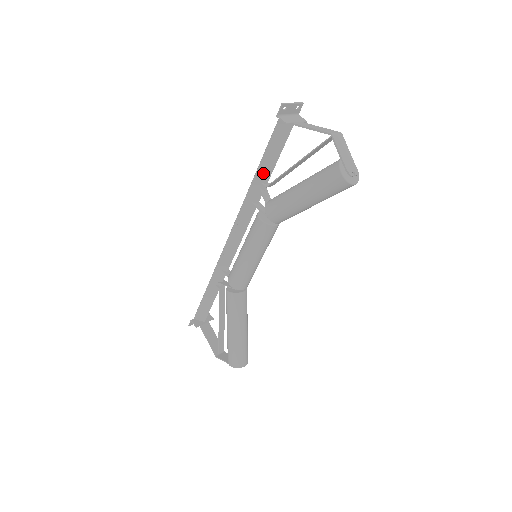
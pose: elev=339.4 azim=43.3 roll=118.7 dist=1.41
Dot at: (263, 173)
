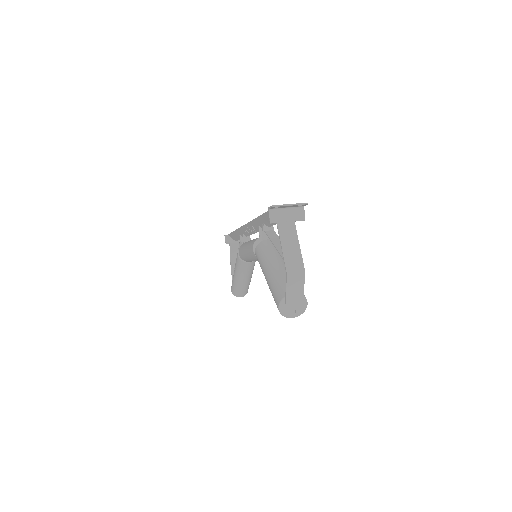
Dot at: (265, 221)
